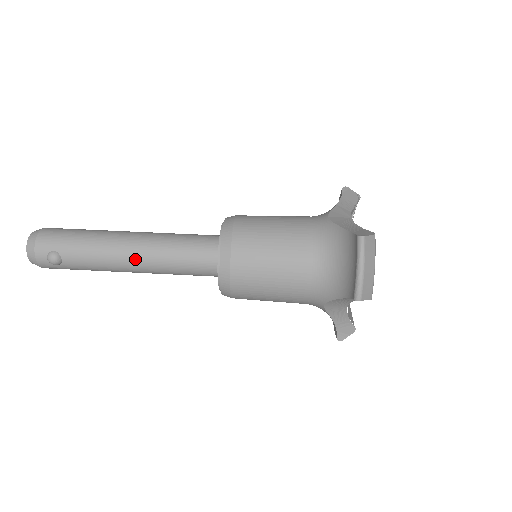
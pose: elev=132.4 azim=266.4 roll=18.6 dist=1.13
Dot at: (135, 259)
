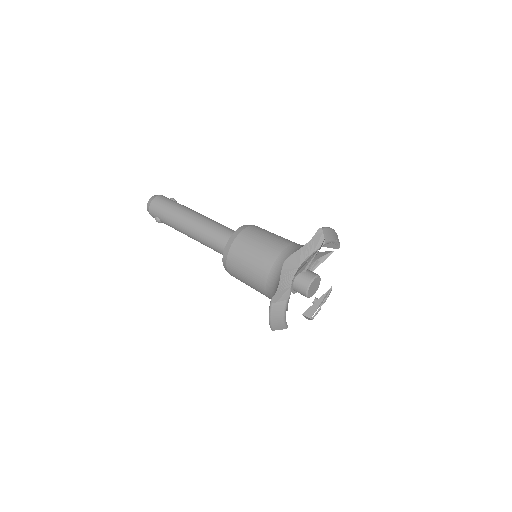
Dot at: (191, 237)
